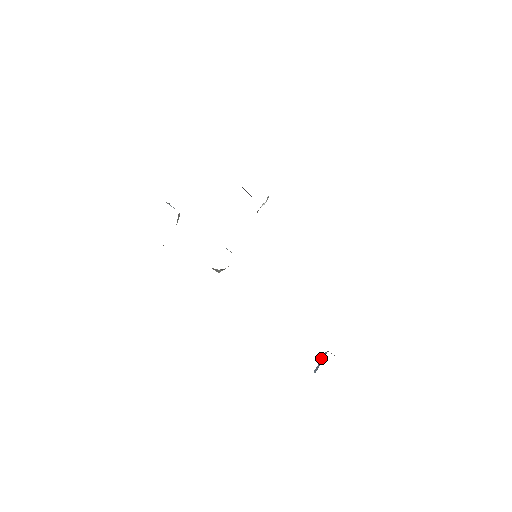
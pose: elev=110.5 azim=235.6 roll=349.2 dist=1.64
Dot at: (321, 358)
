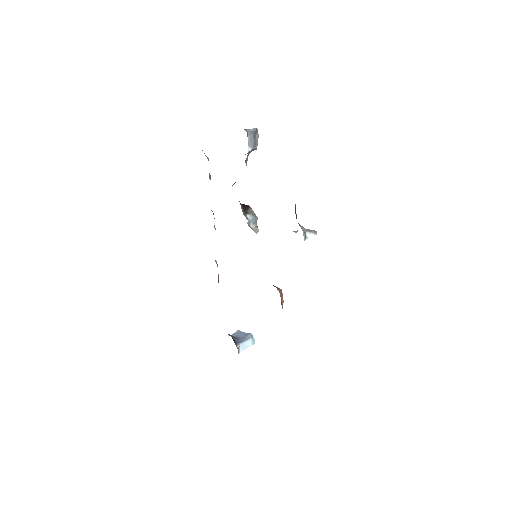
Dot at: (246, 334)
